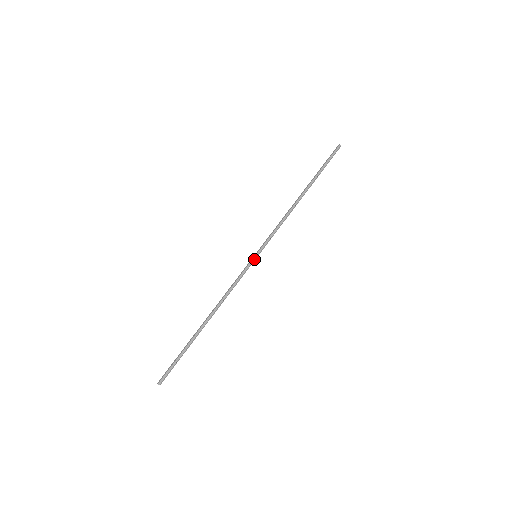
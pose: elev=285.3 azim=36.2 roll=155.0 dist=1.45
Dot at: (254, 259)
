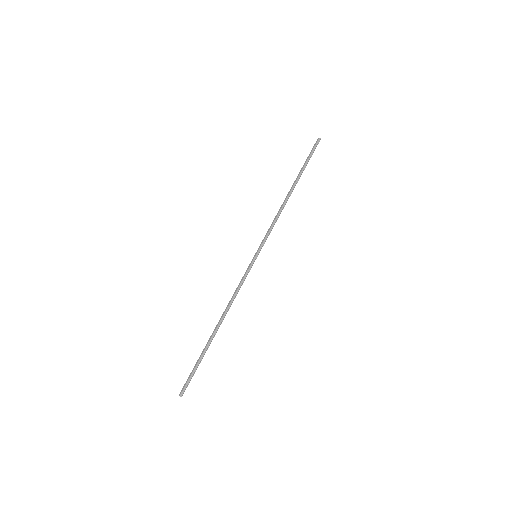
Dot at: (255, 259)
